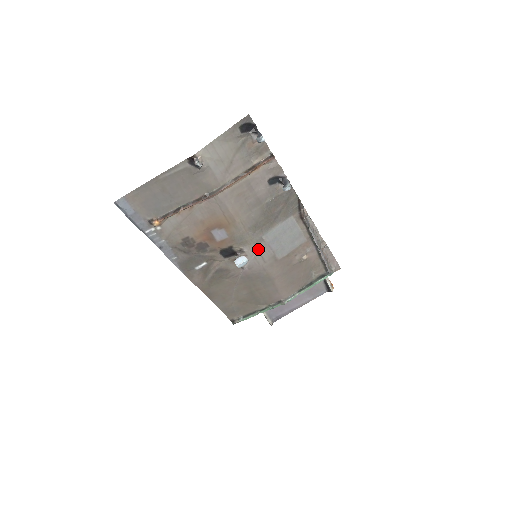
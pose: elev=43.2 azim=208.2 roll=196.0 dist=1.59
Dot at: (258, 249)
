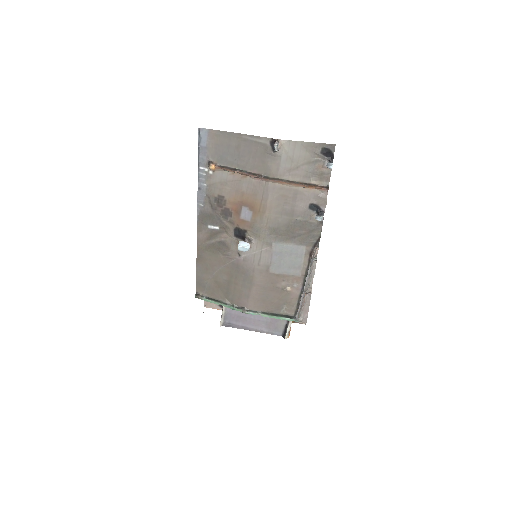
Dot at: (262, 250)
